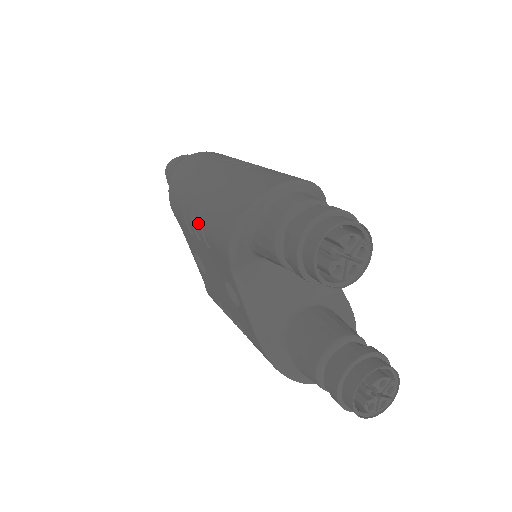
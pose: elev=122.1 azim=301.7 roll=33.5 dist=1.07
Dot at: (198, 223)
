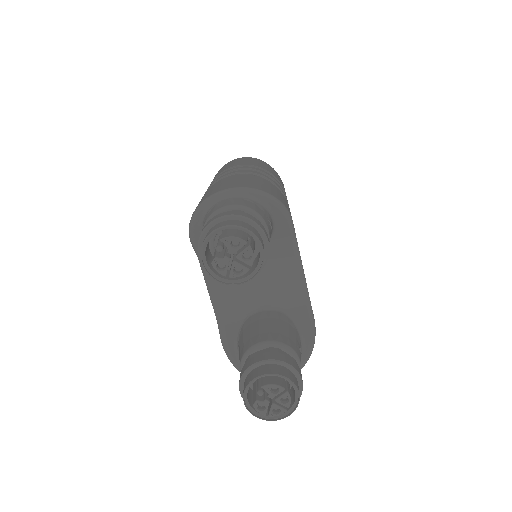
Dot at: occluded
